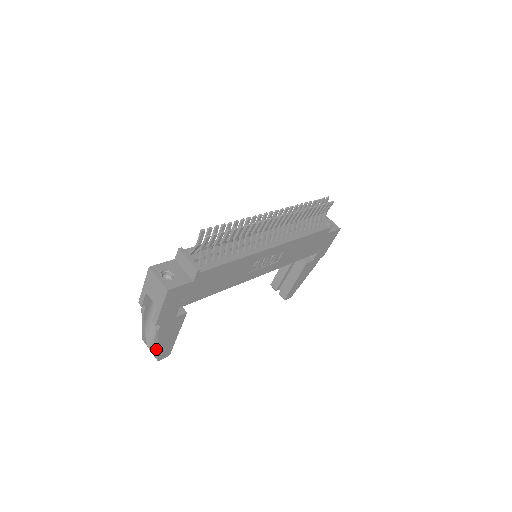
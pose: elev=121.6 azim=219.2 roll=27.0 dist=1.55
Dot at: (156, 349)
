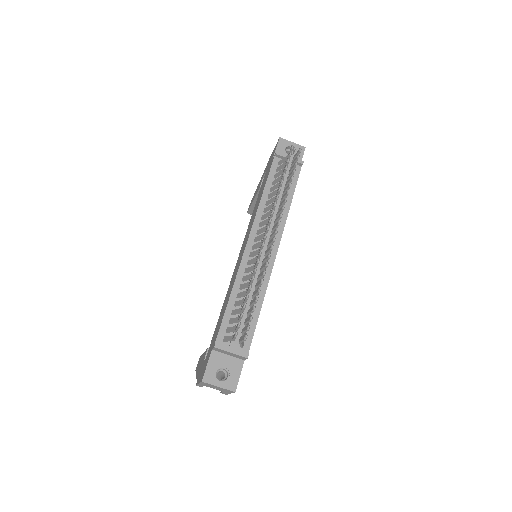
Dot at: occluded
